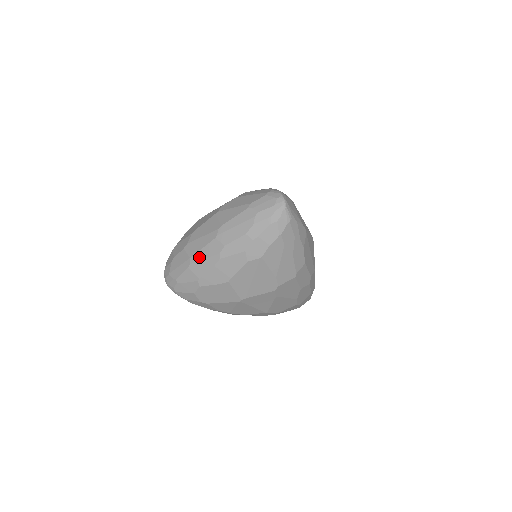
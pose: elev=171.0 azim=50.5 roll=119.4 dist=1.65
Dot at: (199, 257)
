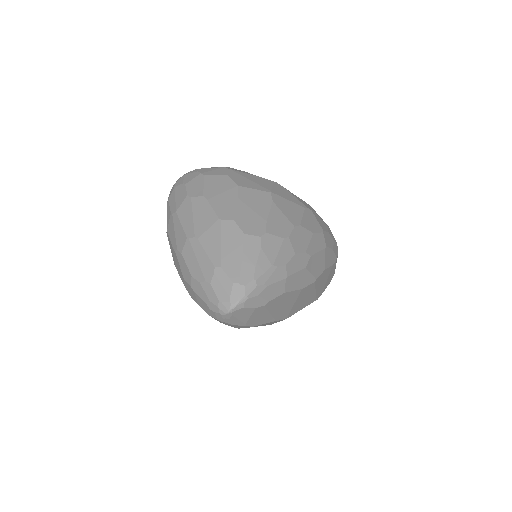
Dot at: (176, 224)
